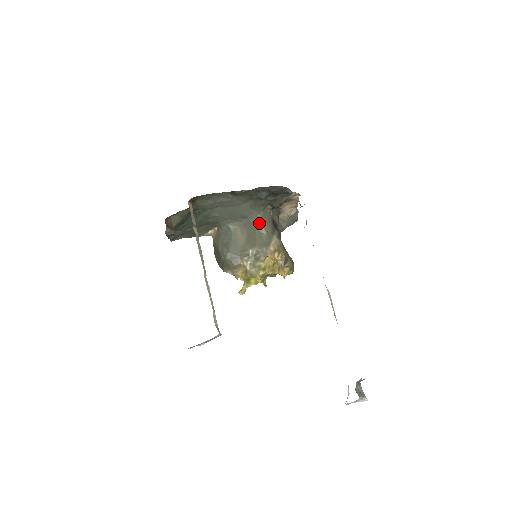
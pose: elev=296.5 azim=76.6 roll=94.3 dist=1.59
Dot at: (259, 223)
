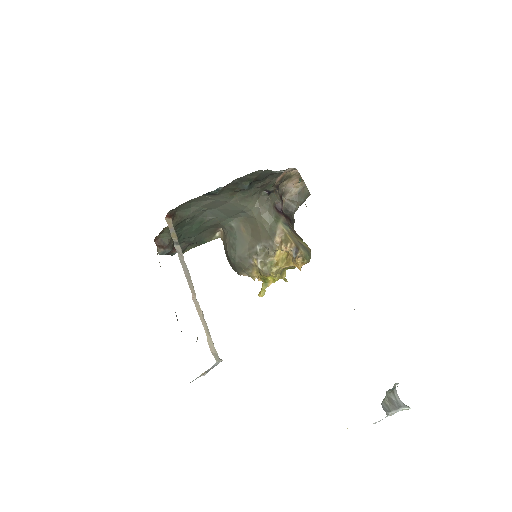
Dot at: (258, 214)
